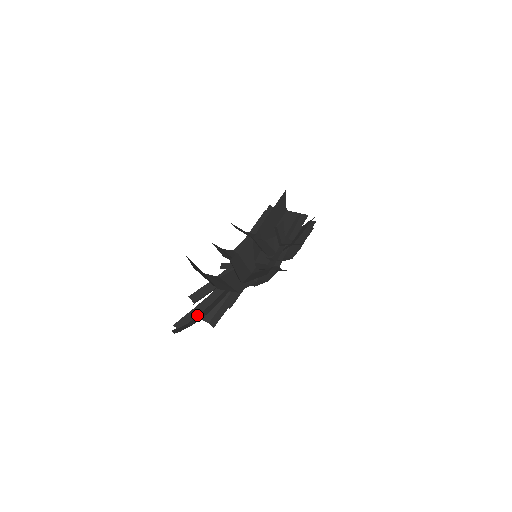
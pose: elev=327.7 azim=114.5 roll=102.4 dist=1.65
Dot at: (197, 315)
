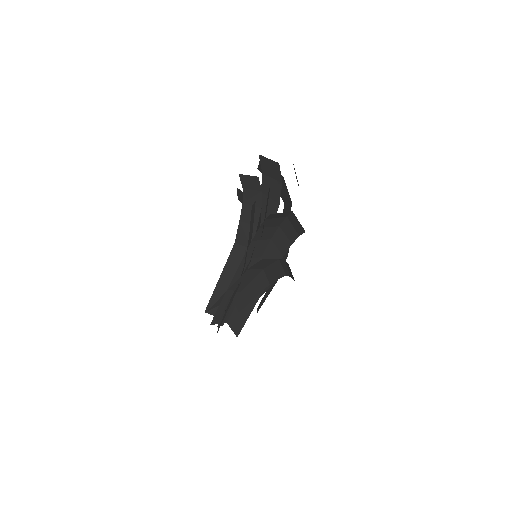
Dot at: occluded
